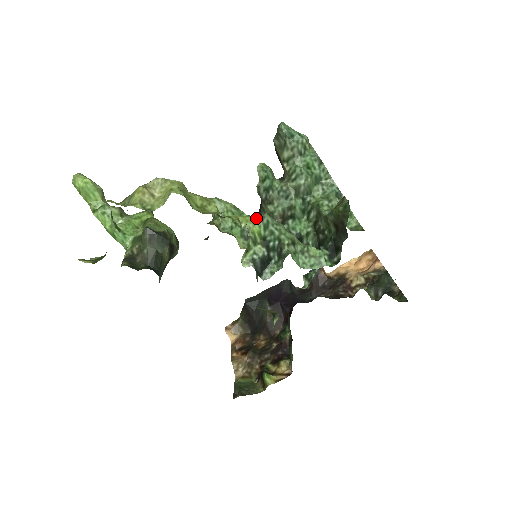
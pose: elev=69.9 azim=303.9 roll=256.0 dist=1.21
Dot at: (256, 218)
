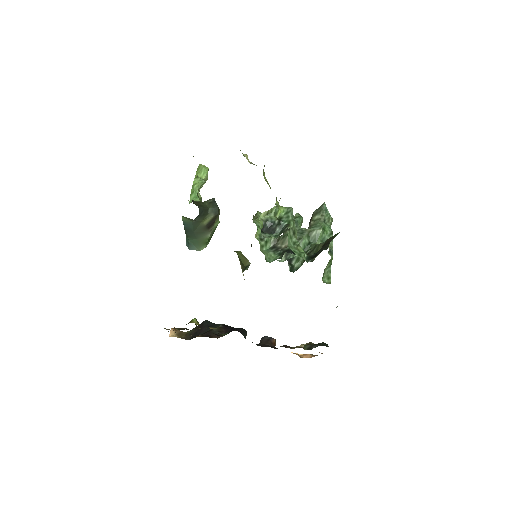
Dot at: (285, 207)
